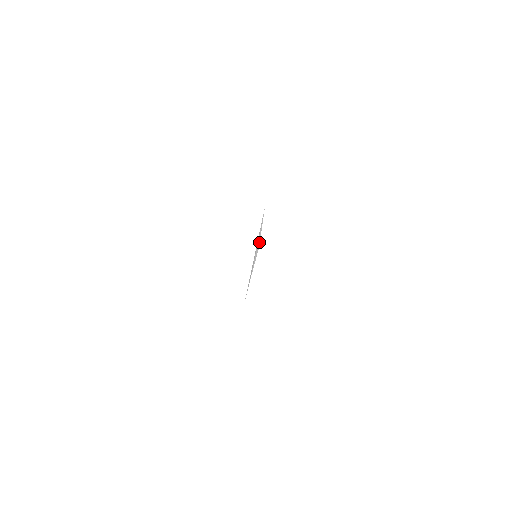
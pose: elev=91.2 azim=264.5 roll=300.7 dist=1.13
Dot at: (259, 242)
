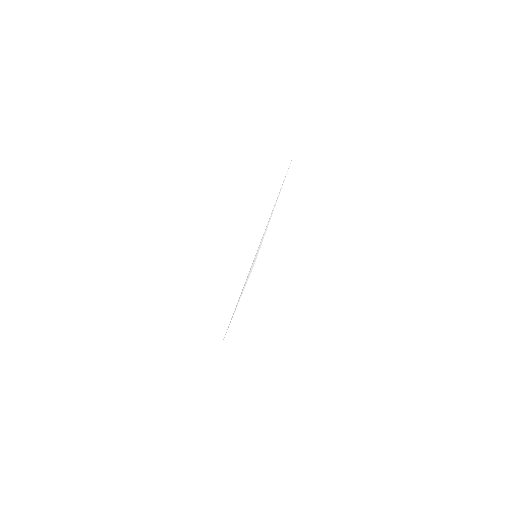
Dot at: occluded
